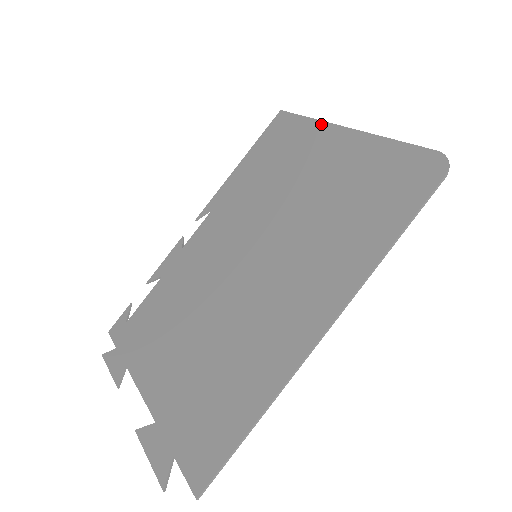
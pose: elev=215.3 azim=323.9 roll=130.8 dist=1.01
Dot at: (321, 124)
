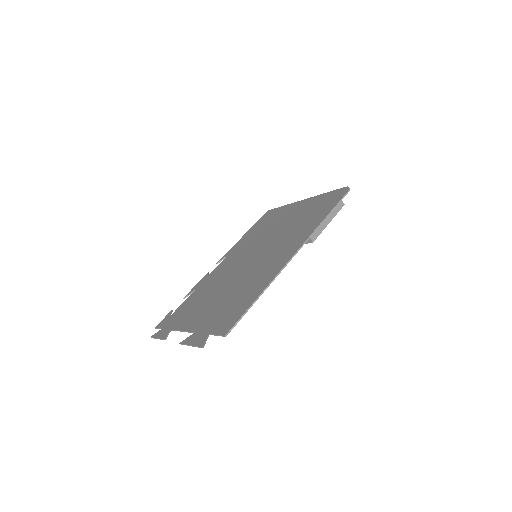
Dot at: (290, 205)
